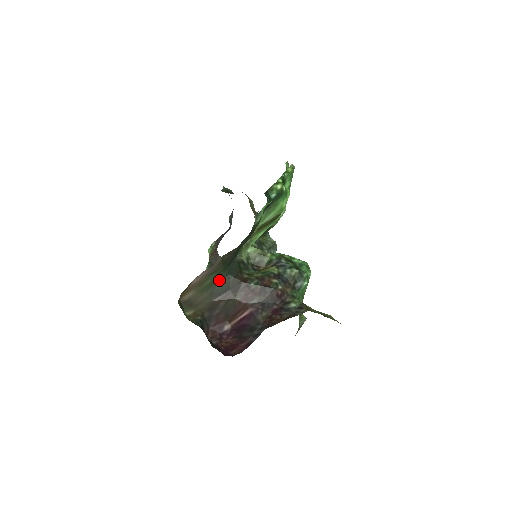
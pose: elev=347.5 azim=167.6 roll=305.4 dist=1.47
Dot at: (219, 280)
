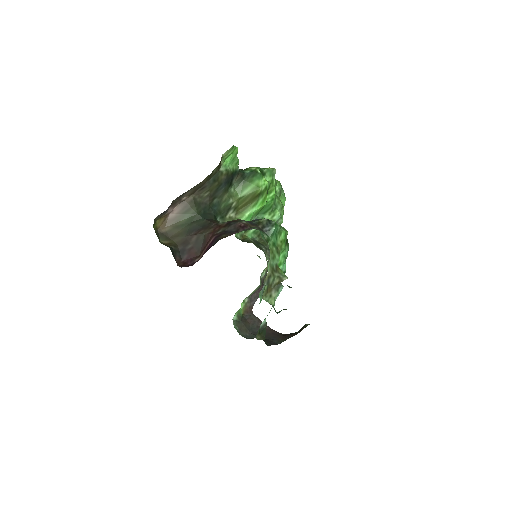
Dot at: (194, 221)
